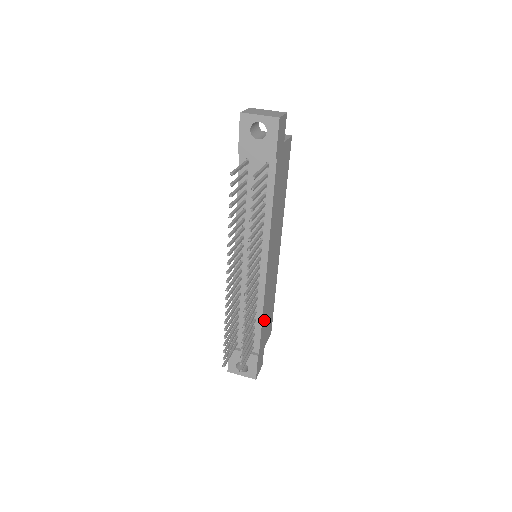
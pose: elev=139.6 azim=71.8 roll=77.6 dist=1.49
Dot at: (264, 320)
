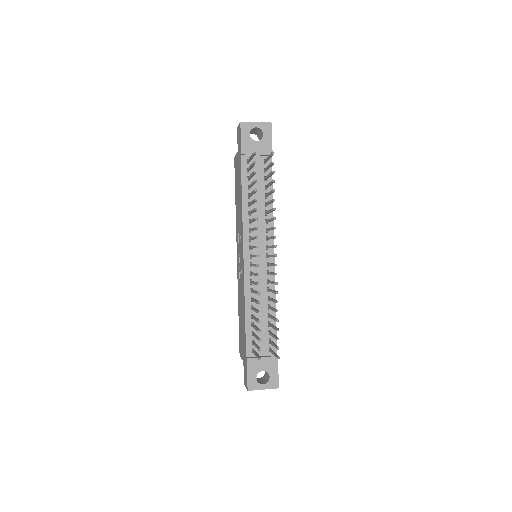
Dot at: occluded
